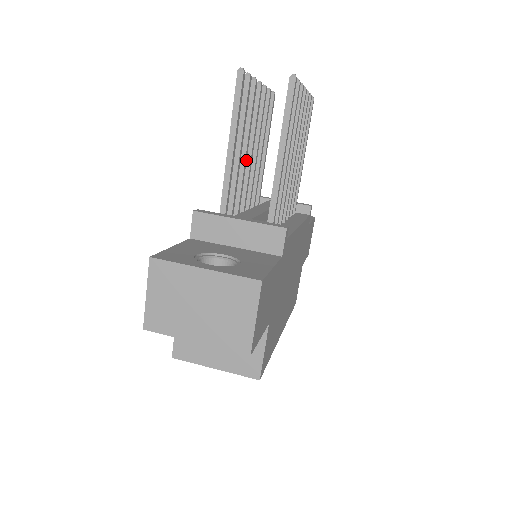
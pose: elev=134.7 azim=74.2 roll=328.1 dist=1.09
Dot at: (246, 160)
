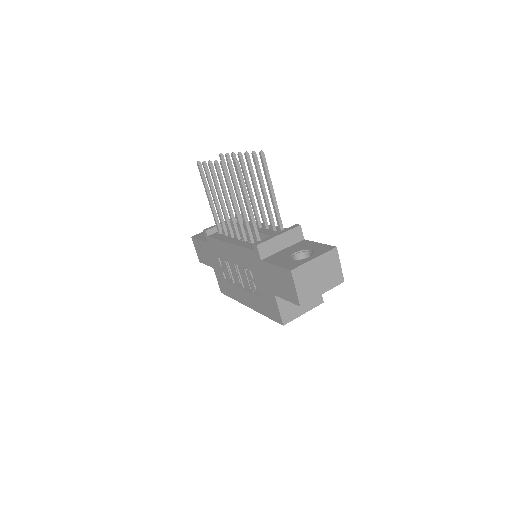
Dot at: (236, 207)
